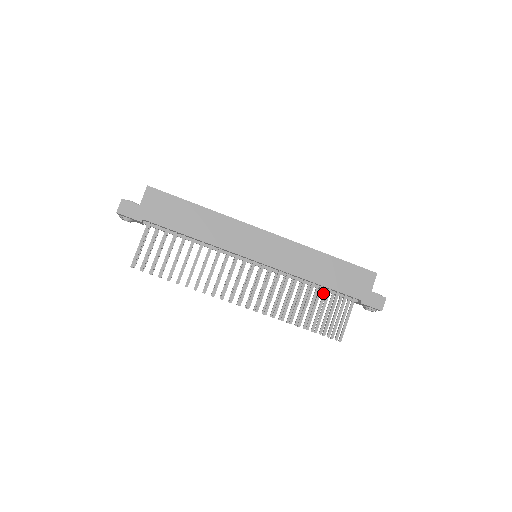
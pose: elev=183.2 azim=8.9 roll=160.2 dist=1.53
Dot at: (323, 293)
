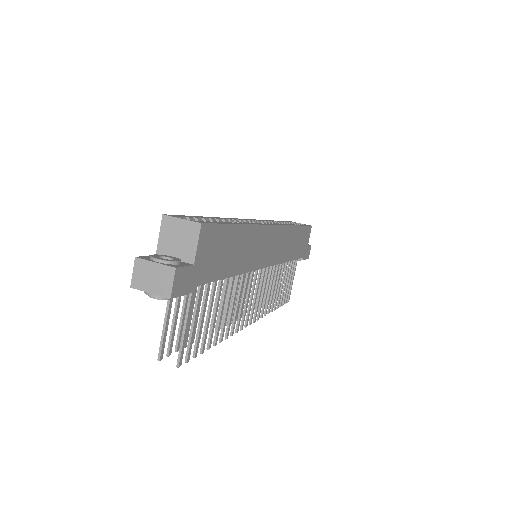
Dot at: occluded
